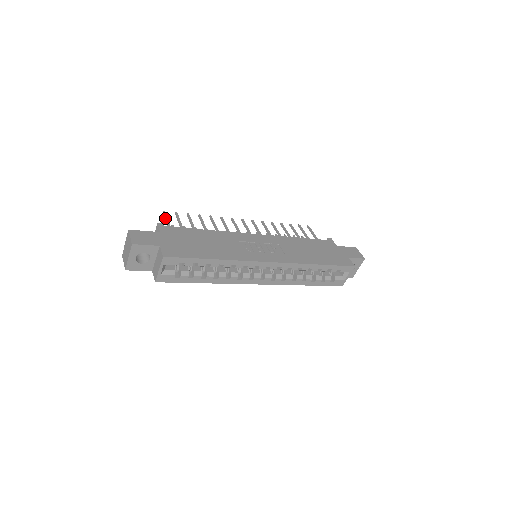
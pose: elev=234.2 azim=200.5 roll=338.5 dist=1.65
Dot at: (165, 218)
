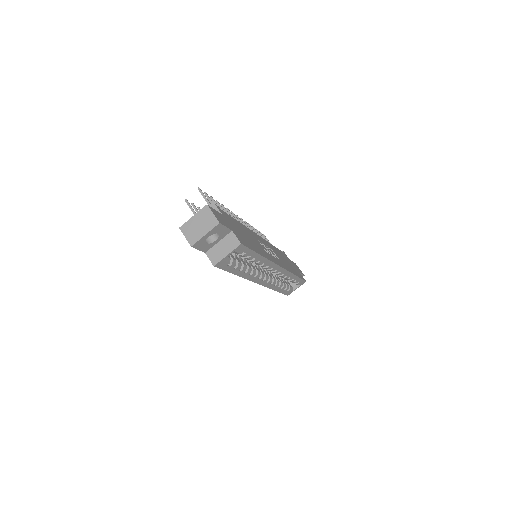
Dot at: (205, 197)
